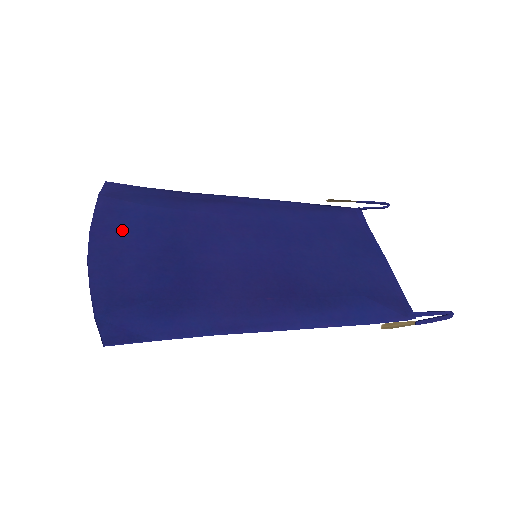
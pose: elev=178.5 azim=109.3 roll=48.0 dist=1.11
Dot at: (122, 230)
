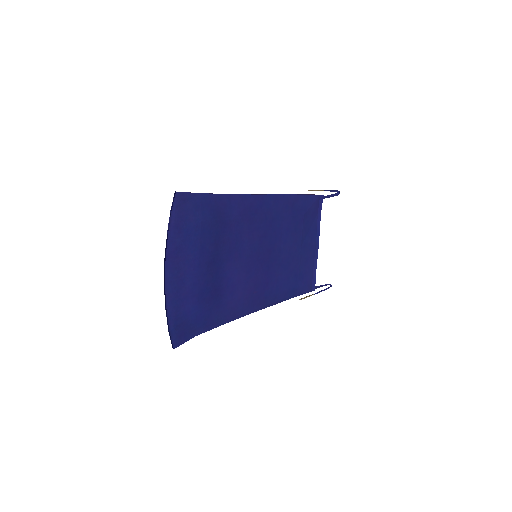
Dot at: (186, 251)
